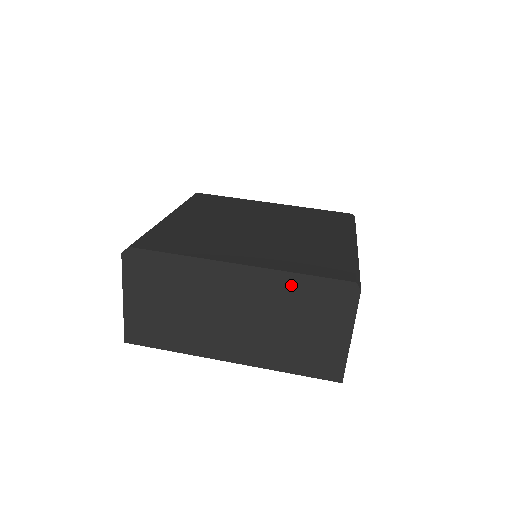
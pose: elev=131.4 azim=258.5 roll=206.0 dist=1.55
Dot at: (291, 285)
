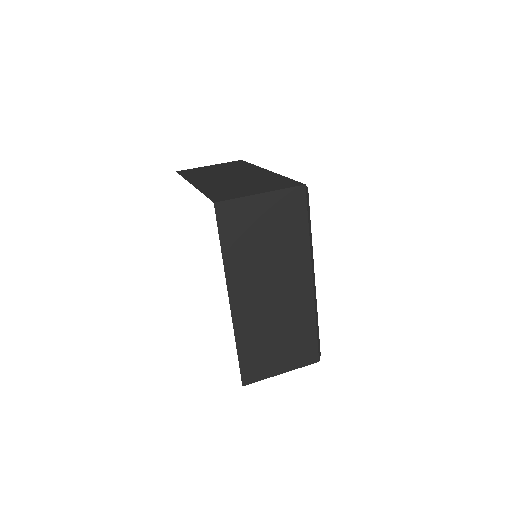
Dot at: (279, 177)
